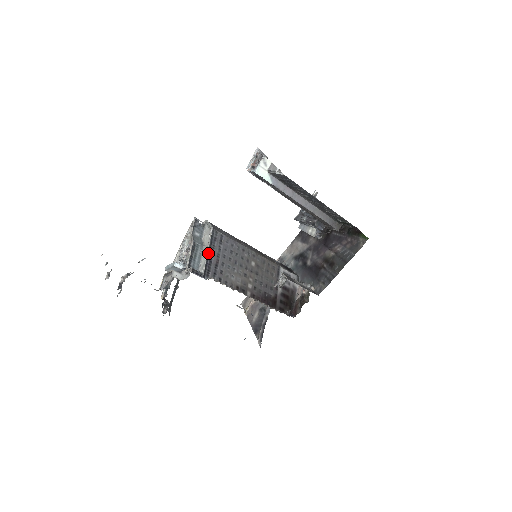
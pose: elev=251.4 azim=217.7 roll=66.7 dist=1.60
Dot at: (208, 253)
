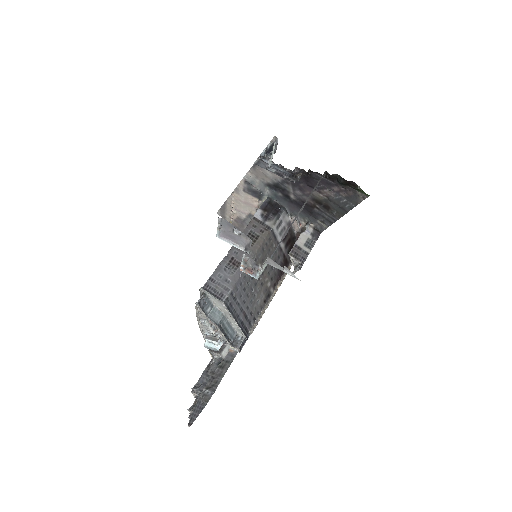
Dot at: (237, 322)
